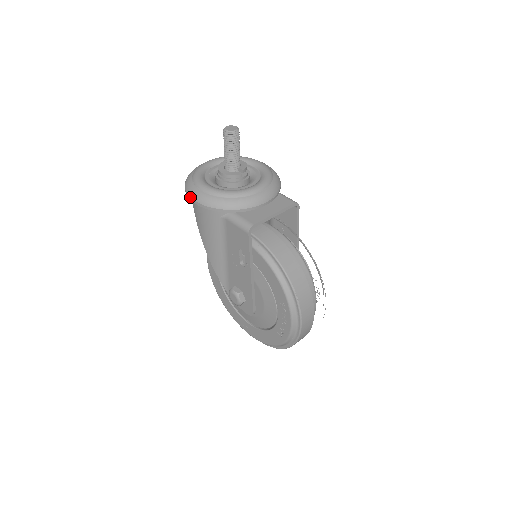
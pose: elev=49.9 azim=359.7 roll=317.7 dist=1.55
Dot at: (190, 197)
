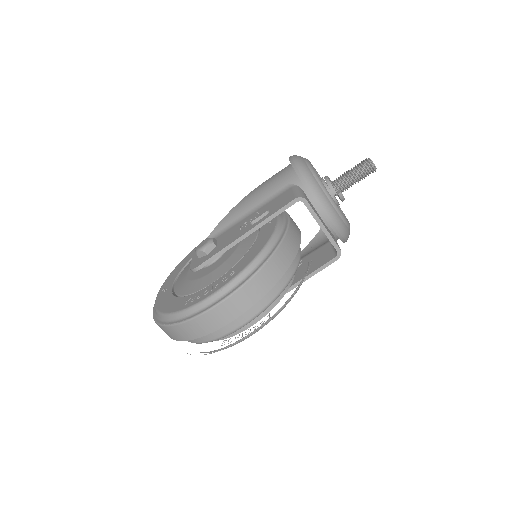
Dot at: (291, 156)
